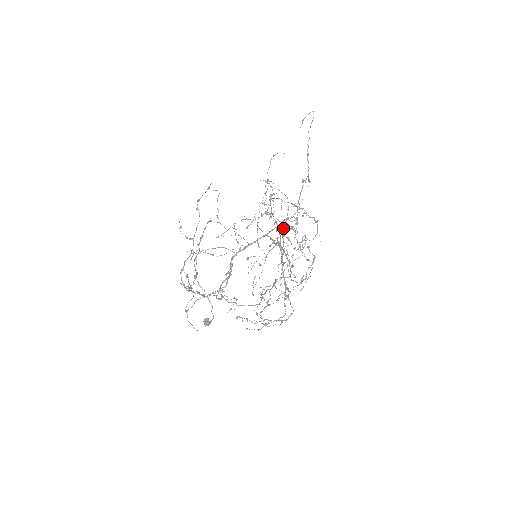
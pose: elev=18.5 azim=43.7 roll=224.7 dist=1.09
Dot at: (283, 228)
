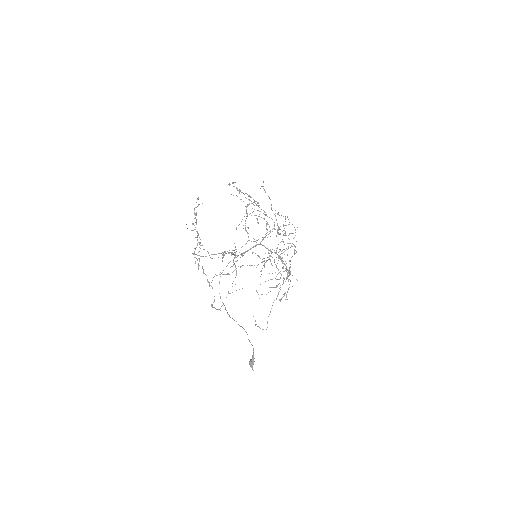
Dot at: occluded
